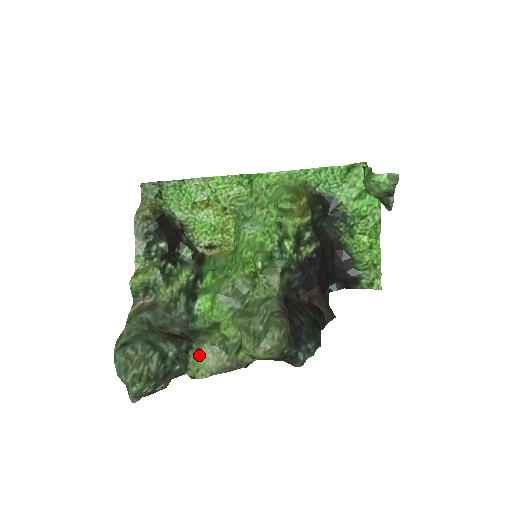
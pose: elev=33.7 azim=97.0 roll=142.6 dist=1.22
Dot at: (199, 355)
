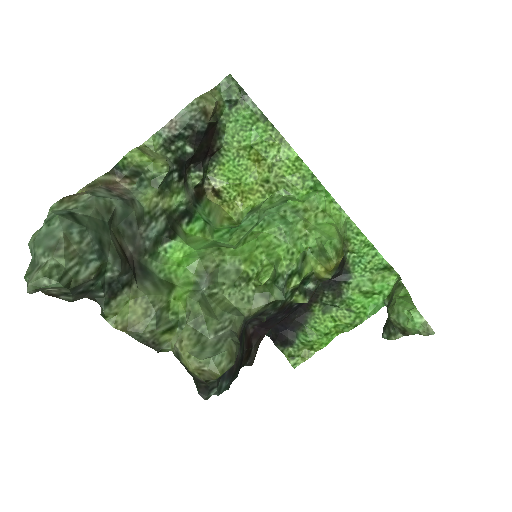
Dot at: (131, 300)
